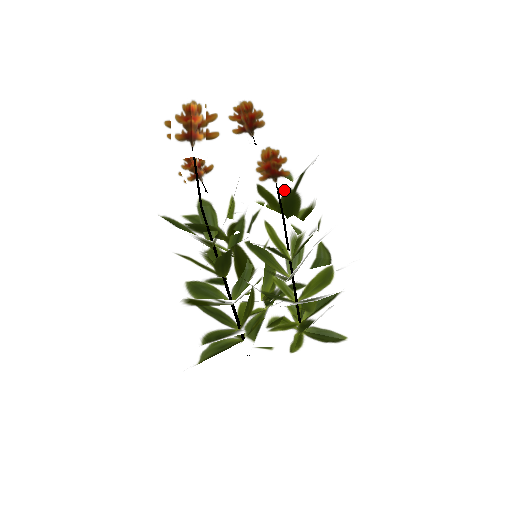
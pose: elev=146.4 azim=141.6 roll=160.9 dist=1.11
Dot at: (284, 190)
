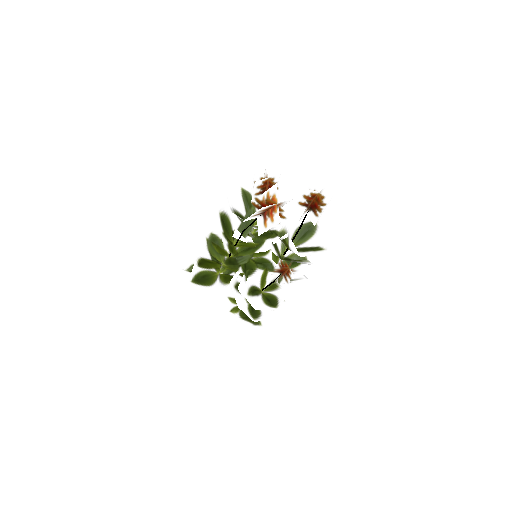
Dot at: (292, 259)
